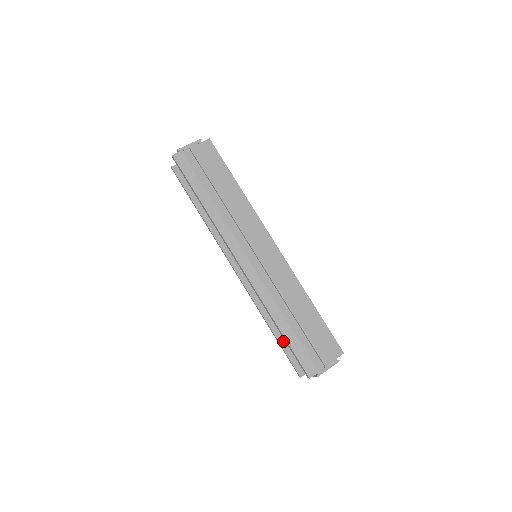
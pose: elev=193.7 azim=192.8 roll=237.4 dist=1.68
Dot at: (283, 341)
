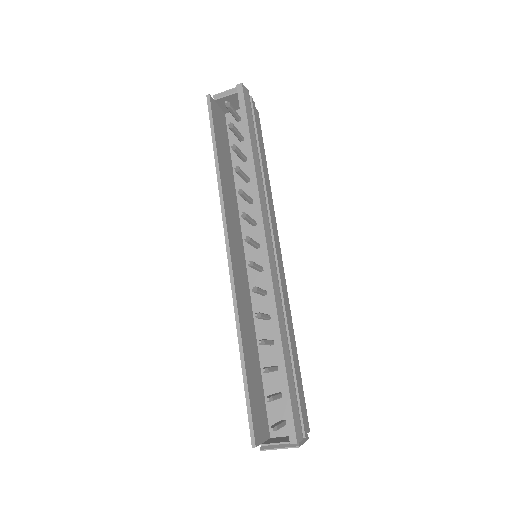
Dot at: (249, 381)
